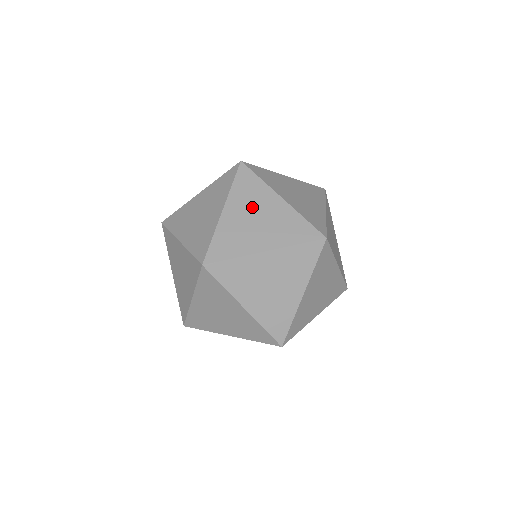
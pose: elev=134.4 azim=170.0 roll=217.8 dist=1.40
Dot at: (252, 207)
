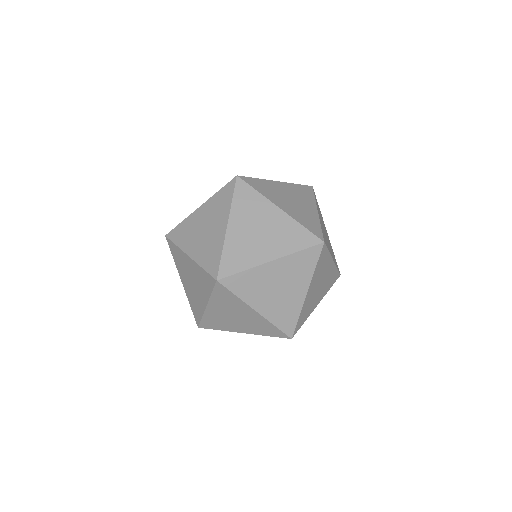
Dot at: (320, 279)
